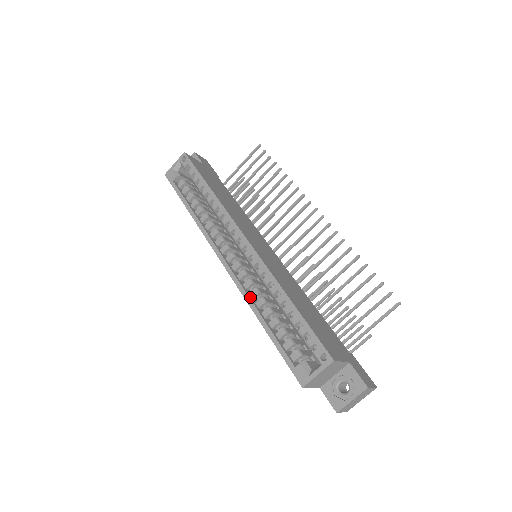
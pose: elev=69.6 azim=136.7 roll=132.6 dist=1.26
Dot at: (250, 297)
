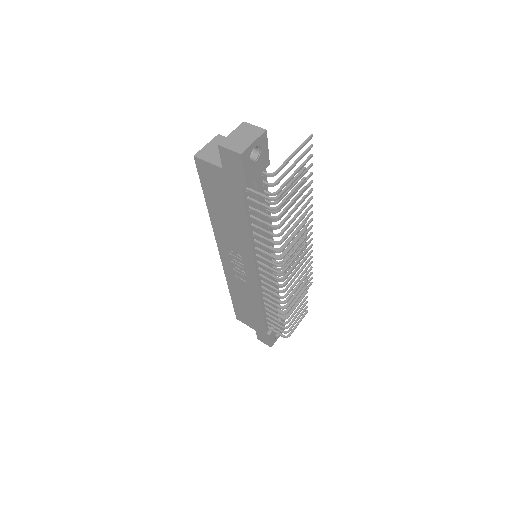
Dot at: occluded
